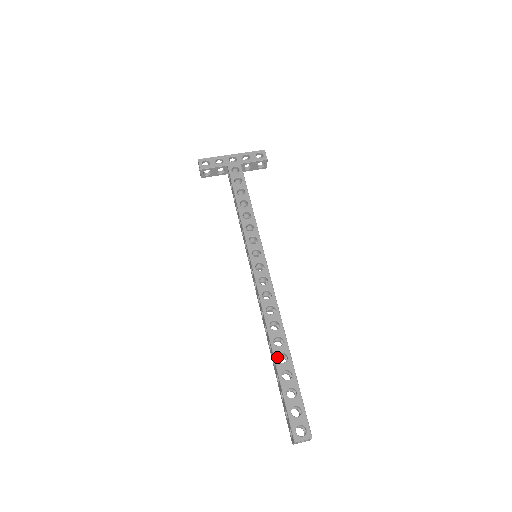
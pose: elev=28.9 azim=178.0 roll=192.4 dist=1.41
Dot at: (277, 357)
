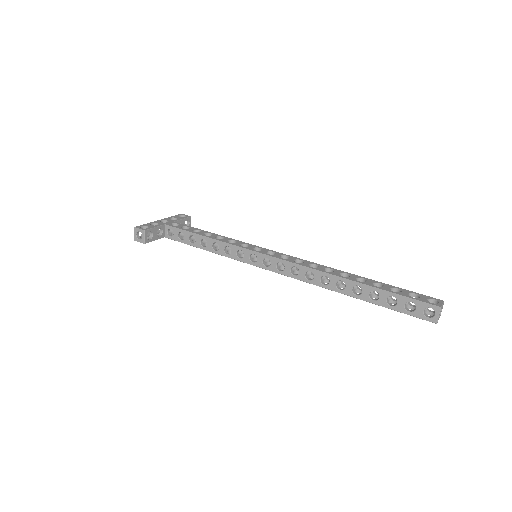
Dot at: (358, 281)
